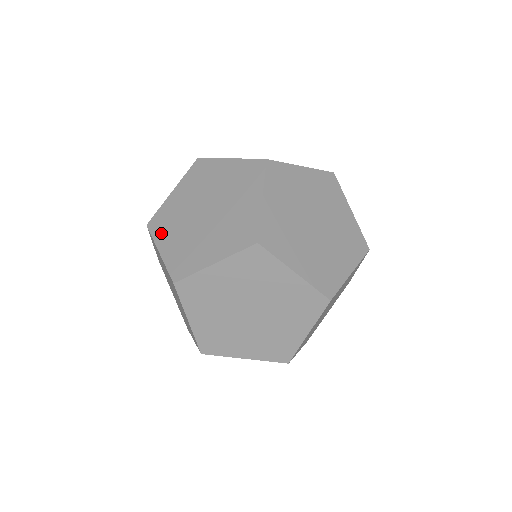
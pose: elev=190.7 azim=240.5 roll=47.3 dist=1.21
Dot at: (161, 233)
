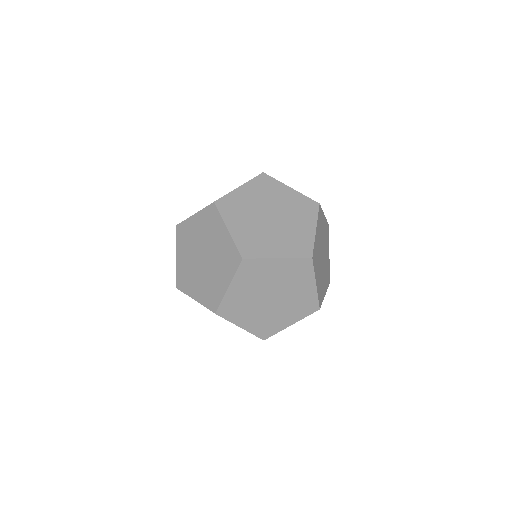
Dot at: occluded
